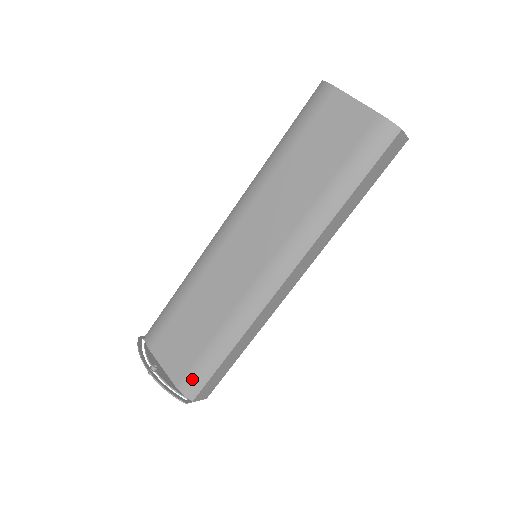
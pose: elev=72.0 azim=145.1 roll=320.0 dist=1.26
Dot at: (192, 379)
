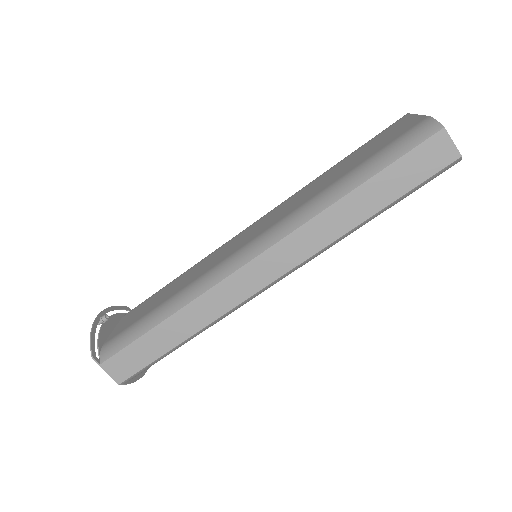
Dot at: (117, 339)
